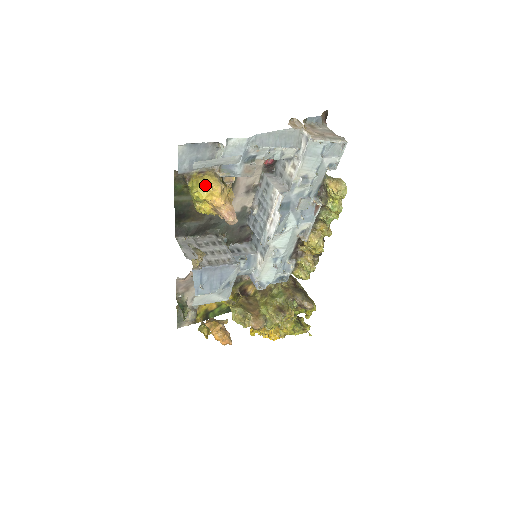
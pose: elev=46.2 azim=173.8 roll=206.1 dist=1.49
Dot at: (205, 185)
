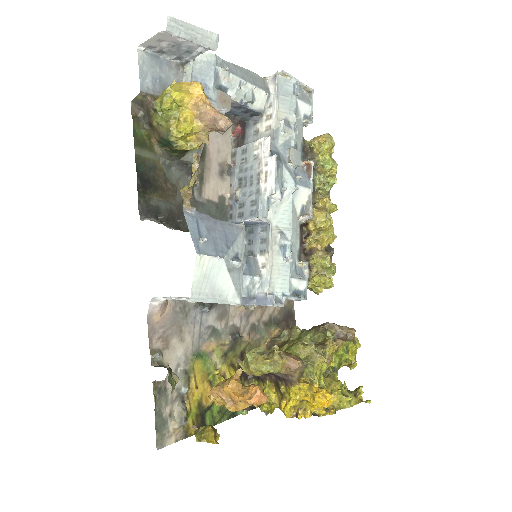
Dot at: (180, 84)
